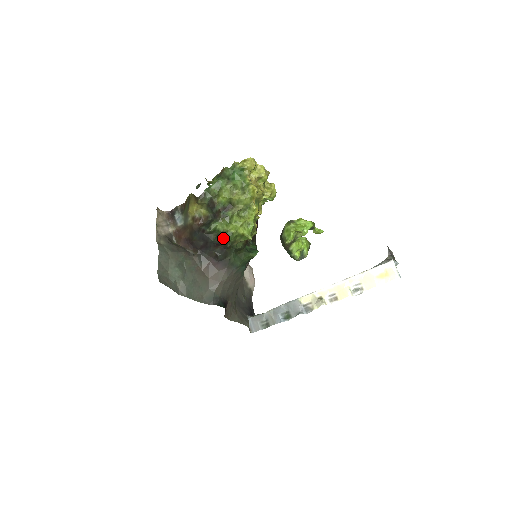
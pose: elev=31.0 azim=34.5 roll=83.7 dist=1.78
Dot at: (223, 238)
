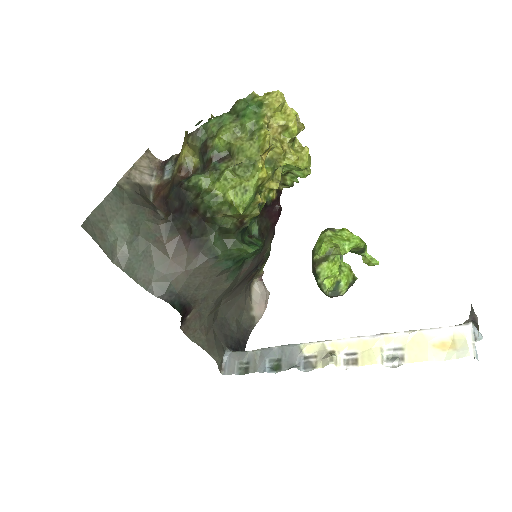
Dot at: (201, 199)
